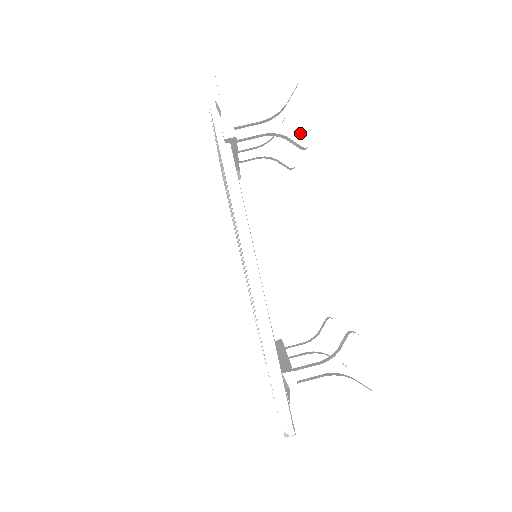
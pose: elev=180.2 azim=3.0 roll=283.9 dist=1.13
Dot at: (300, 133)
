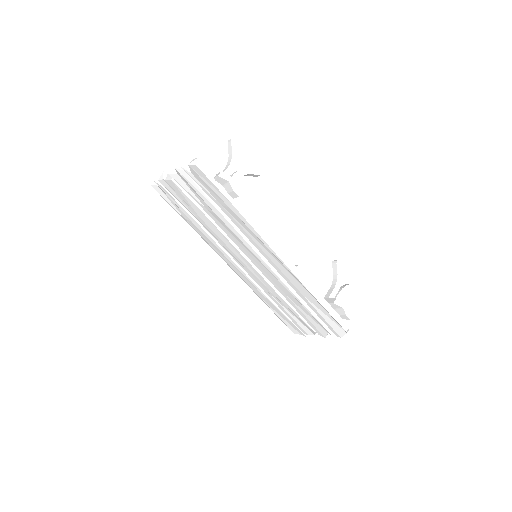
Dot at: (255, 168)
